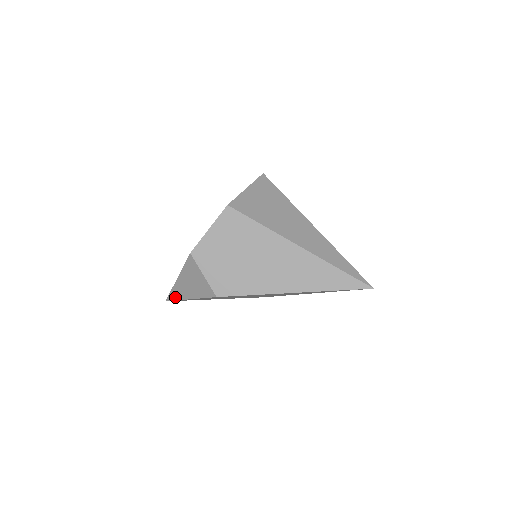
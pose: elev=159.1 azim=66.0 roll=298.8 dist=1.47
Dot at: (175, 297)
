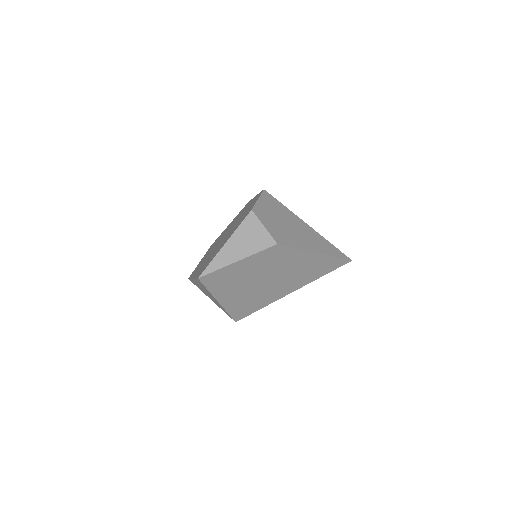
Dot at: (217, 266)
